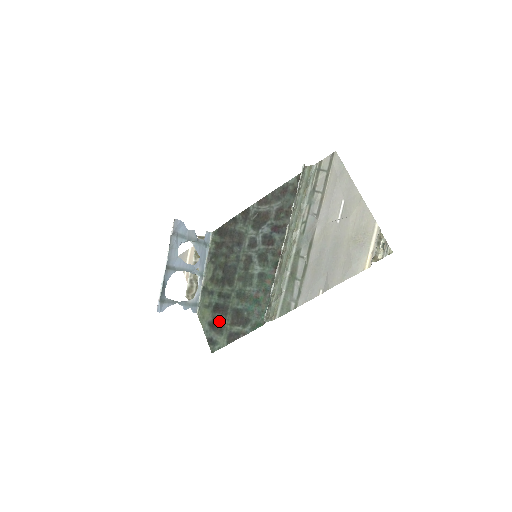
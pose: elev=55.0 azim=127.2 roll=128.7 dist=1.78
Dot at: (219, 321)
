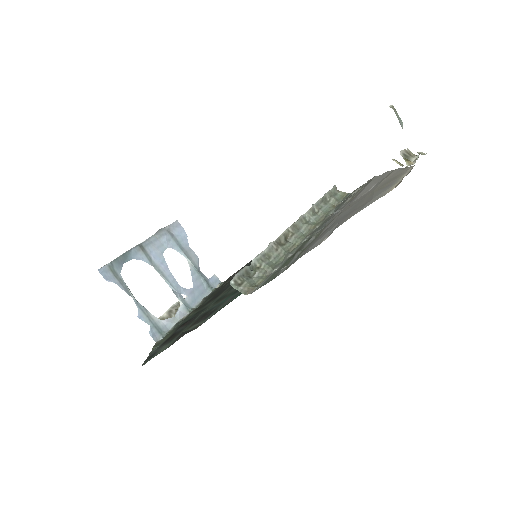
Dot at: (177, 333)
